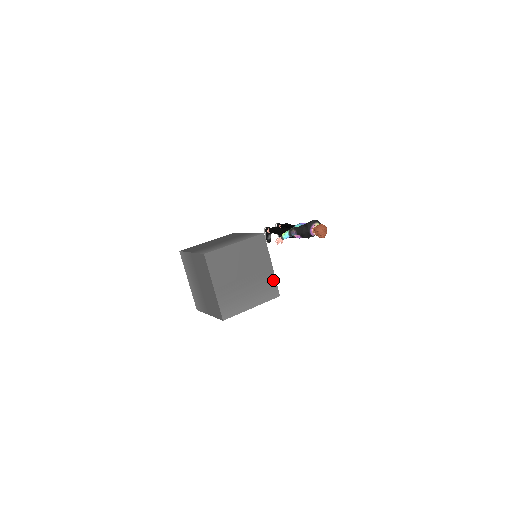
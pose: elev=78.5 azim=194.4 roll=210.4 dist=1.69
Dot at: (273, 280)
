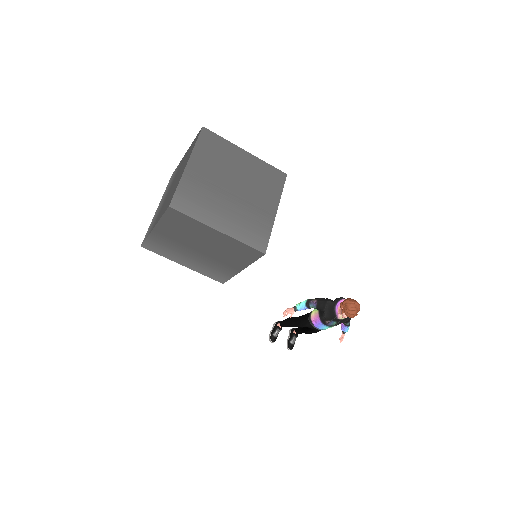
Dot at: (268, 228)
